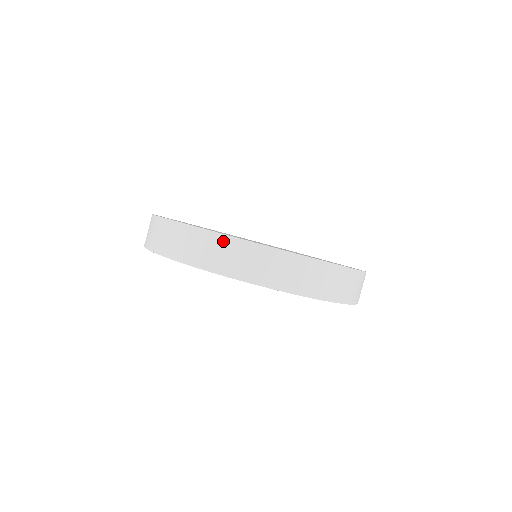
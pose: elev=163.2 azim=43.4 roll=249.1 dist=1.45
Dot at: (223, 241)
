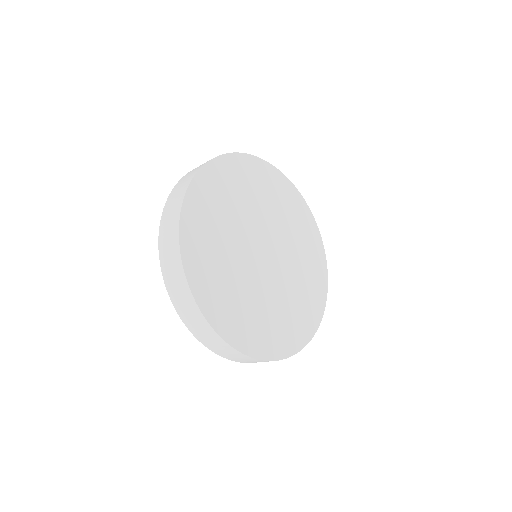
Dot at: (189, 298)
